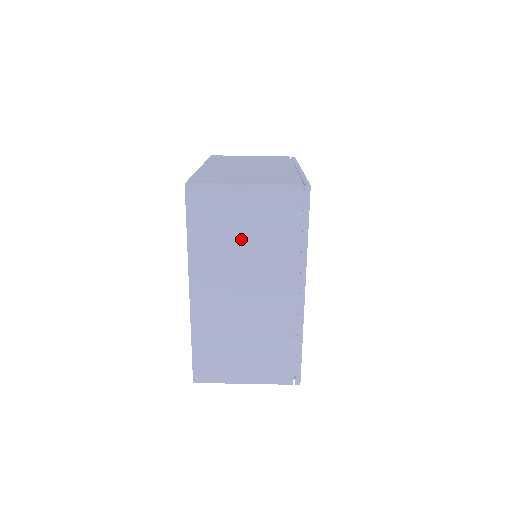
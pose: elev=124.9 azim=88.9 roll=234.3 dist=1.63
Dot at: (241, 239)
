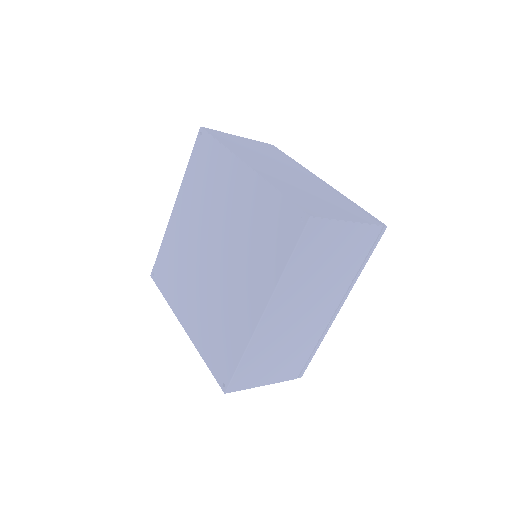
Dot at: (257, 152)
